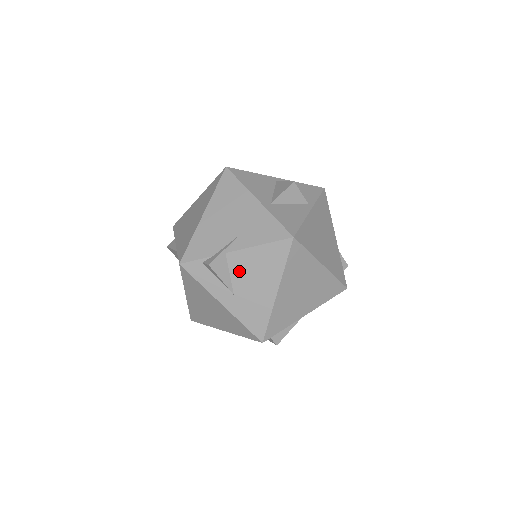
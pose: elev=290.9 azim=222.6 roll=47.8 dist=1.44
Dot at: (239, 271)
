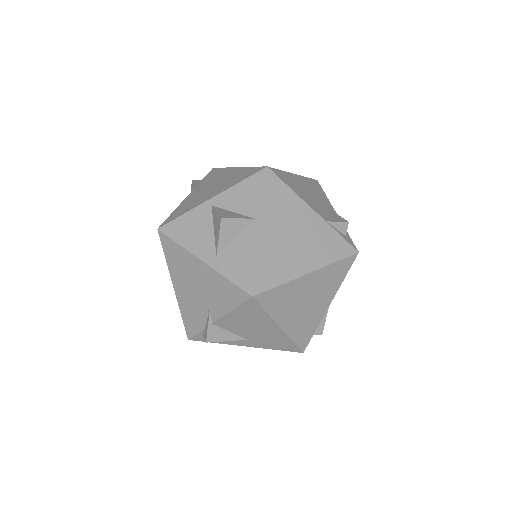
Dot at: (235, 328)
